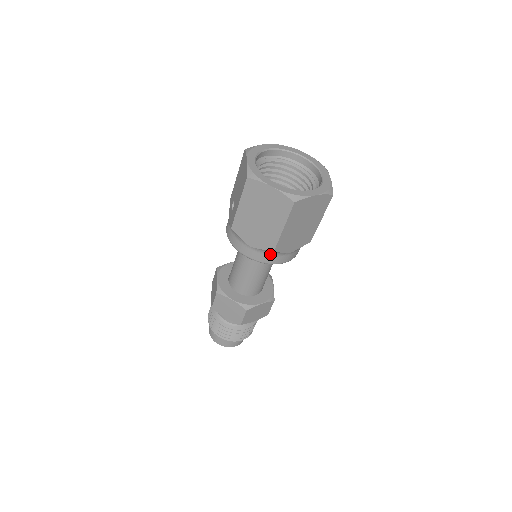
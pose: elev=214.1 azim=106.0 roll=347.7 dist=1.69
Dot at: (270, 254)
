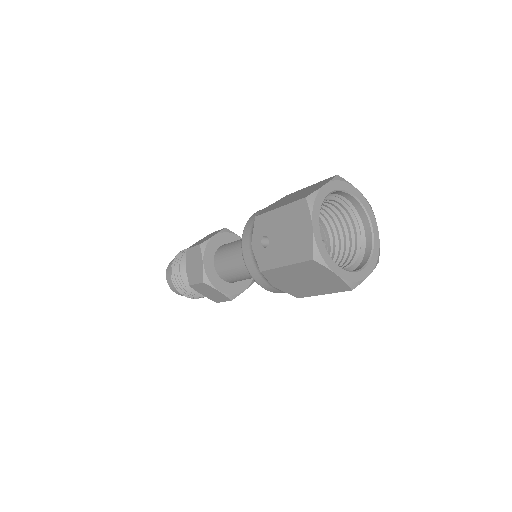
Dot at: occluded
